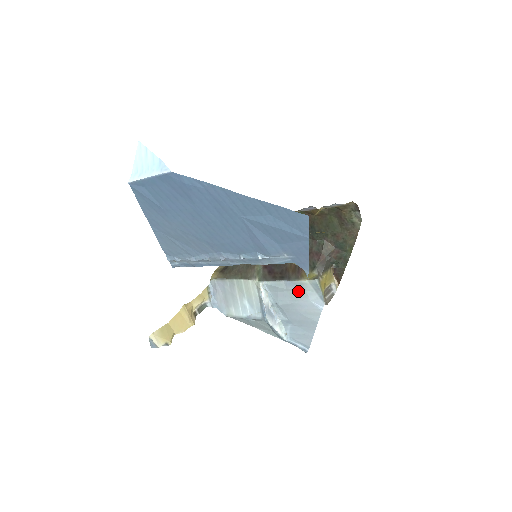
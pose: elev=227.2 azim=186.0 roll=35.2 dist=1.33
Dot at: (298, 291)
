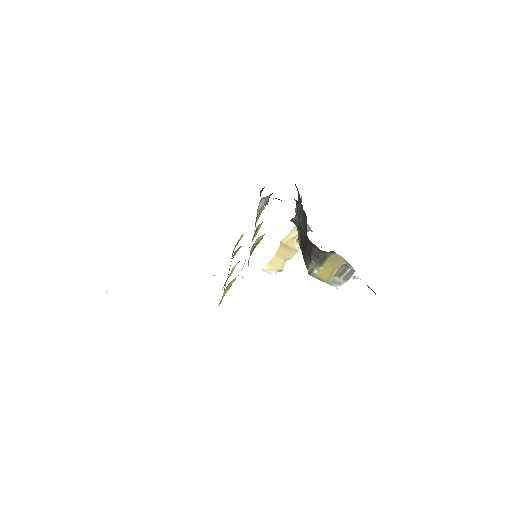
Dot at: occluded
